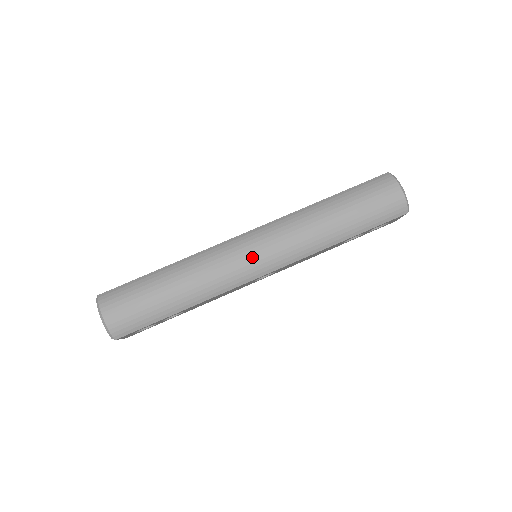
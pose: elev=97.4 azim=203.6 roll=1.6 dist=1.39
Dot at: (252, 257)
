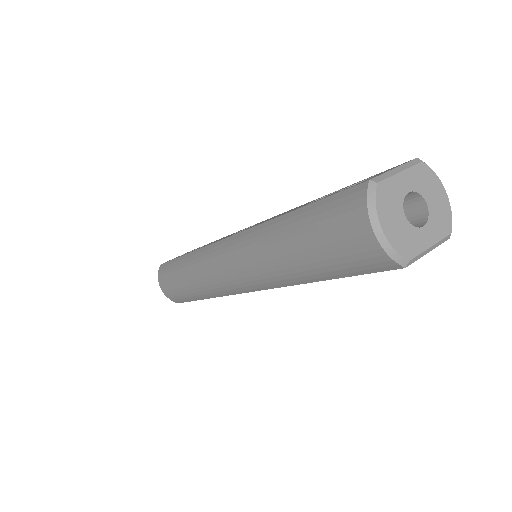
Dot at: (224, 275)
